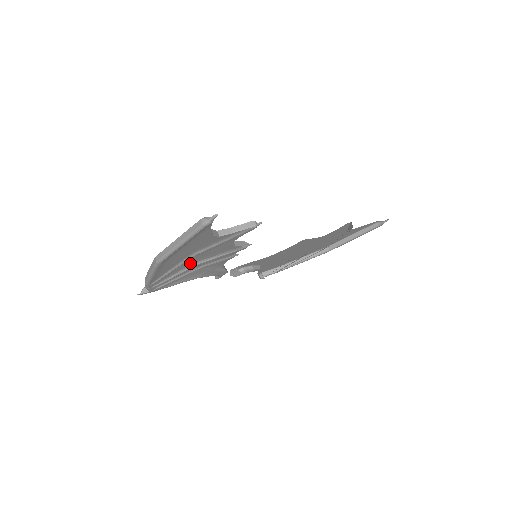
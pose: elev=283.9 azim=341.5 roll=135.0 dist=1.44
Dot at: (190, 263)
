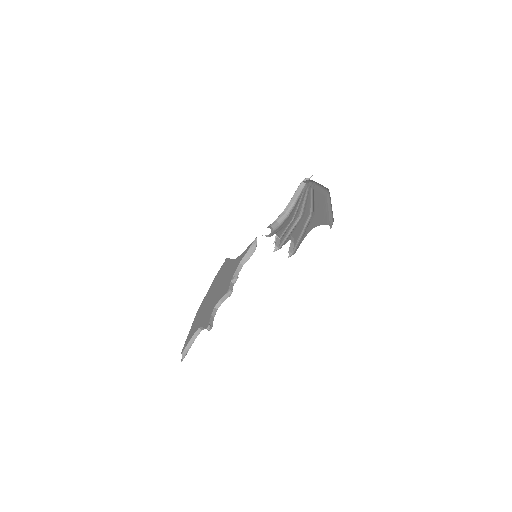
Dot at: occluded
